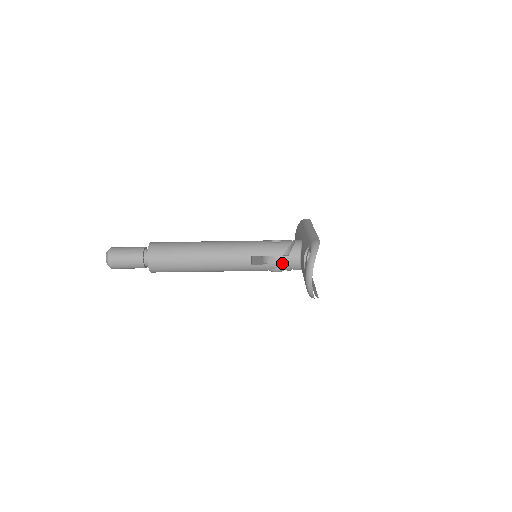
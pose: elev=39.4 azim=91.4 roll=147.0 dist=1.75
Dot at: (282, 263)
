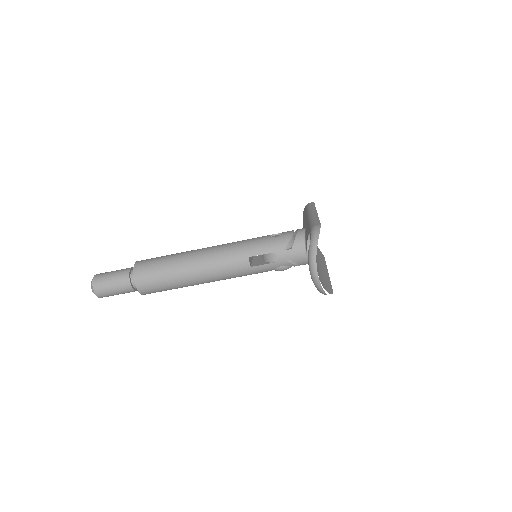
Dot at: (286, 259)
